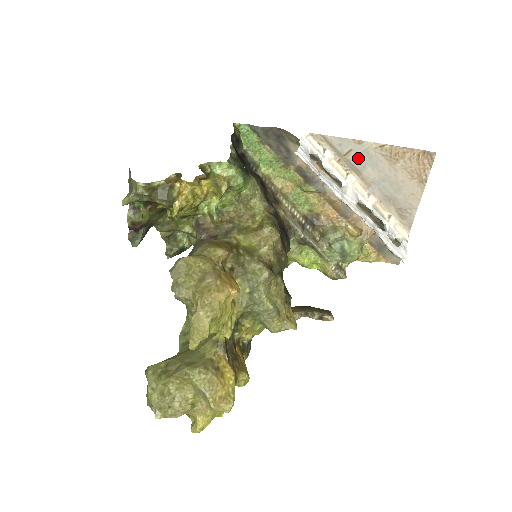
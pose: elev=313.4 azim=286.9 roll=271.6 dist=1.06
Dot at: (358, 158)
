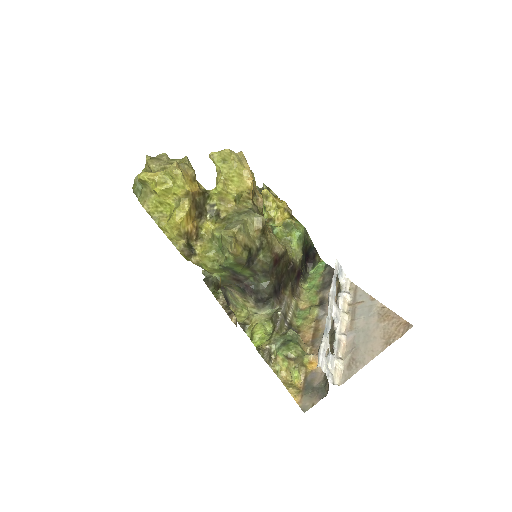
Dot at: (362, 308)
